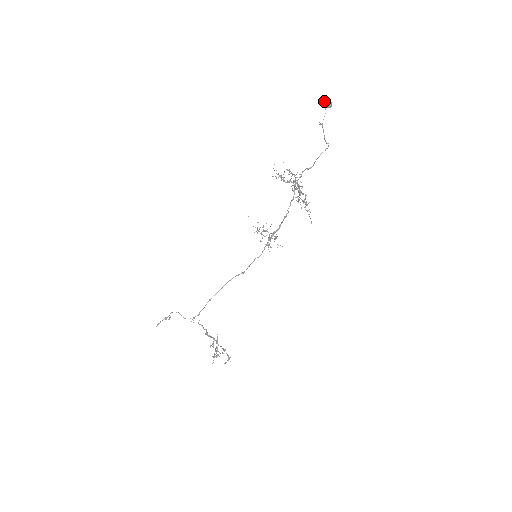
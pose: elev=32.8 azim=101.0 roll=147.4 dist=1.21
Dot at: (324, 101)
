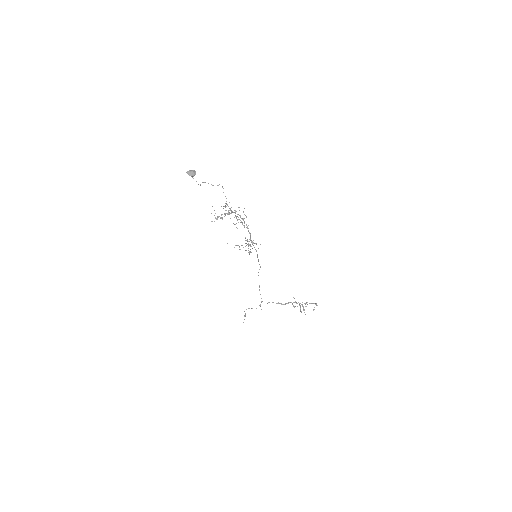
Dot at: occluded
